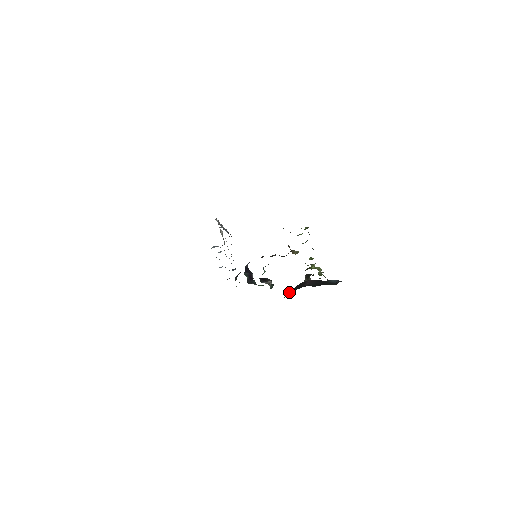
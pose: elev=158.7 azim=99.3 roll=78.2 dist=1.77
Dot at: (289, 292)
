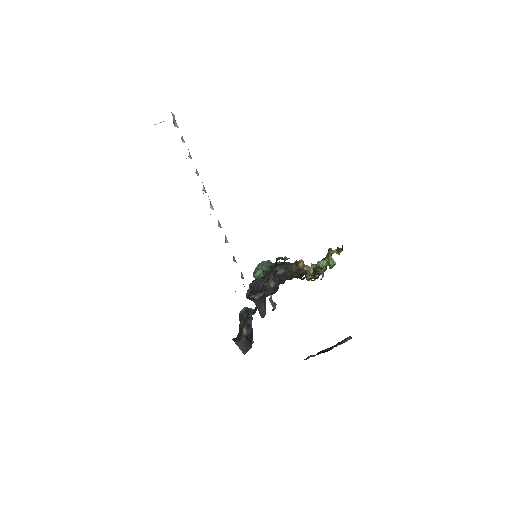
Dot at: occluded
